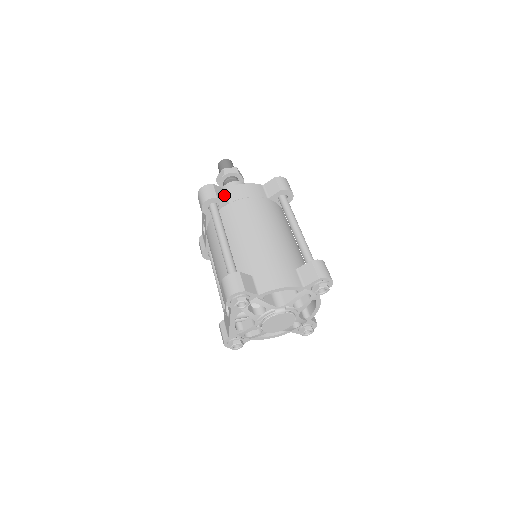
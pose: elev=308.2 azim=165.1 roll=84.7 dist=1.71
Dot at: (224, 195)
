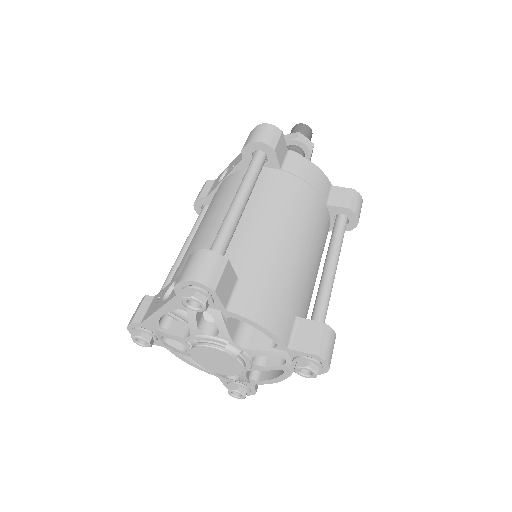
Dot at: (283, 156)
